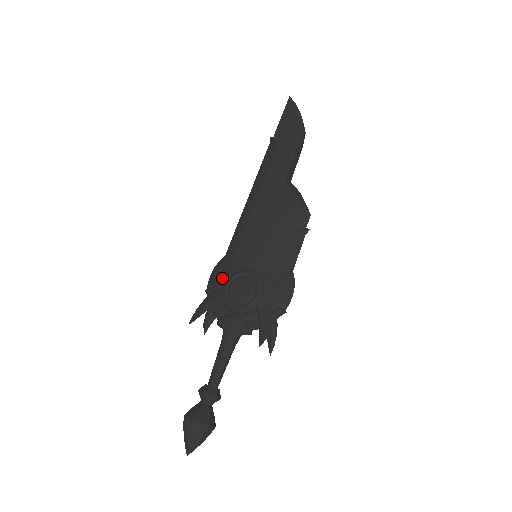
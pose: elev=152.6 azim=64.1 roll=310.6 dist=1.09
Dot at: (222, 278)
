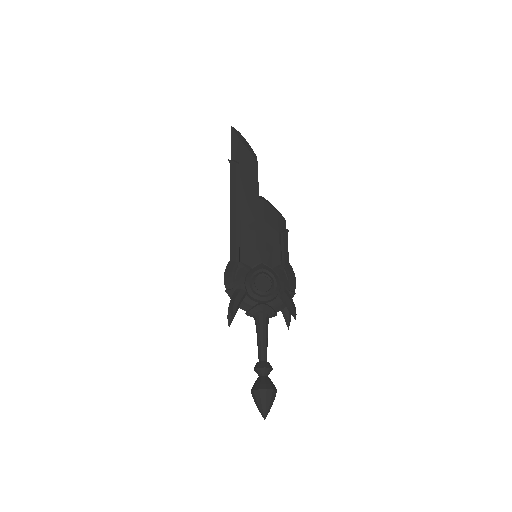
Dot at: (242, 277)
